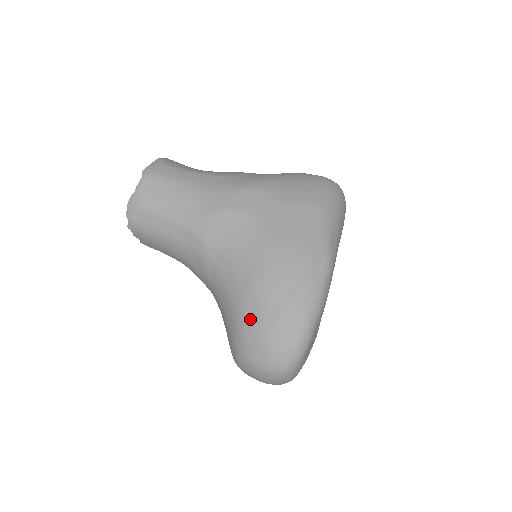
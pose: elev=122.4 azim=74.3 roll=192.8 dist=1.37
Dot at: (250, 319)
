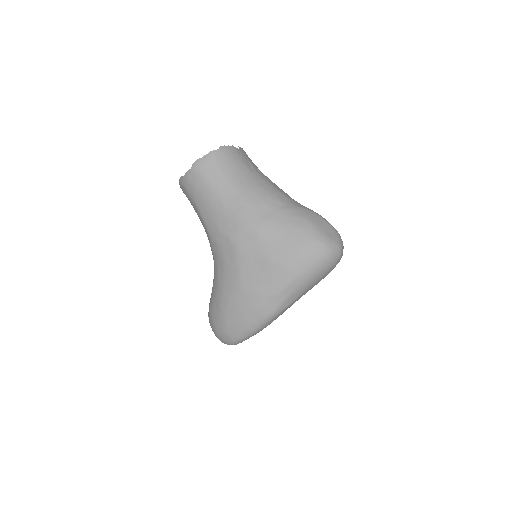
Dot at: (213, 310)
